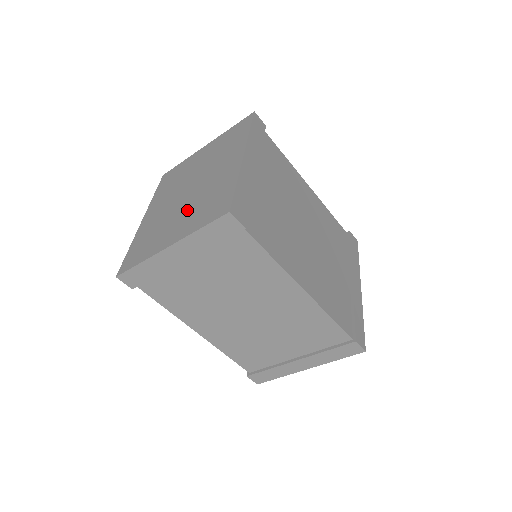
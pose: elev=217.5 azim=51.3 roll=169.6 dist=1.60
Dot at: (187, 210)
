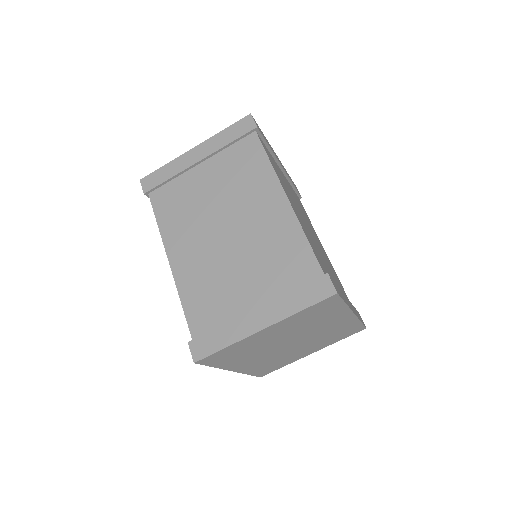
Dot at: occluded
